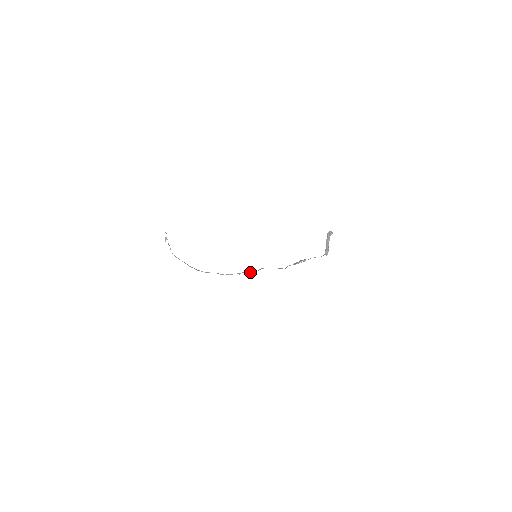
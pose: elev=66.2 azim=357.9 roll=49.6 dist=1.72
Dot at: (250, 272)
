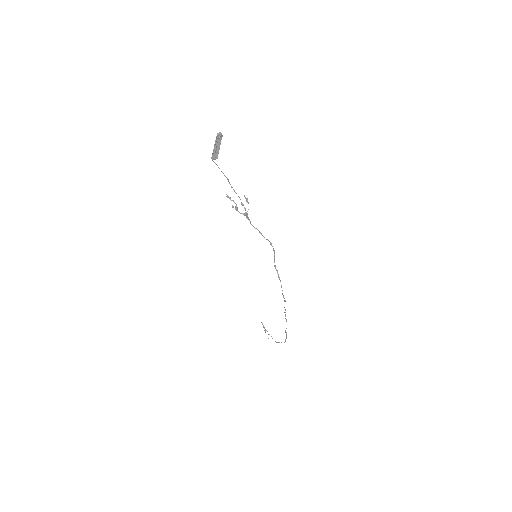
Dot at: occluded
